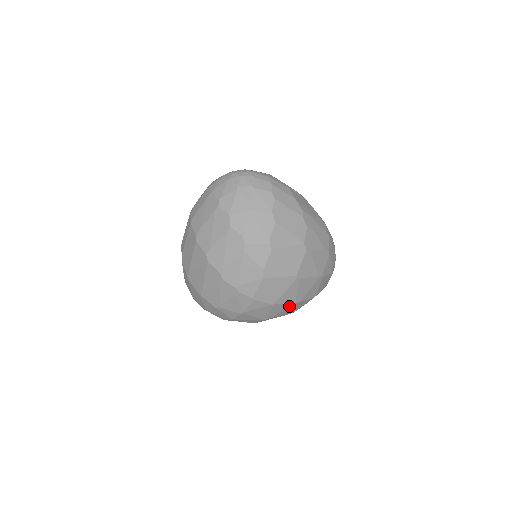
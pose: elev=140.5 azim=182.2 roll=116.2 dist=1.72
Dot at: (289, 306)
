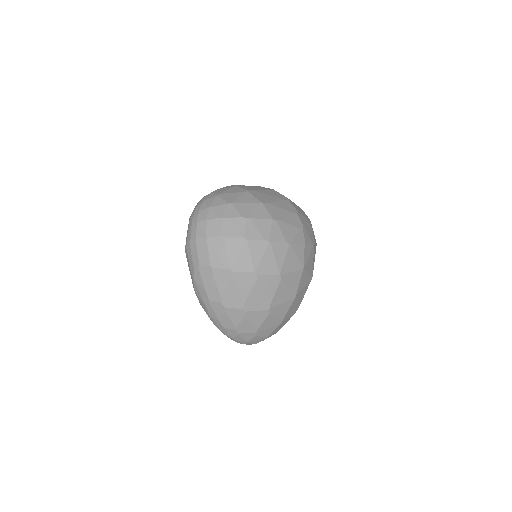
Dot at: (294, 290)
